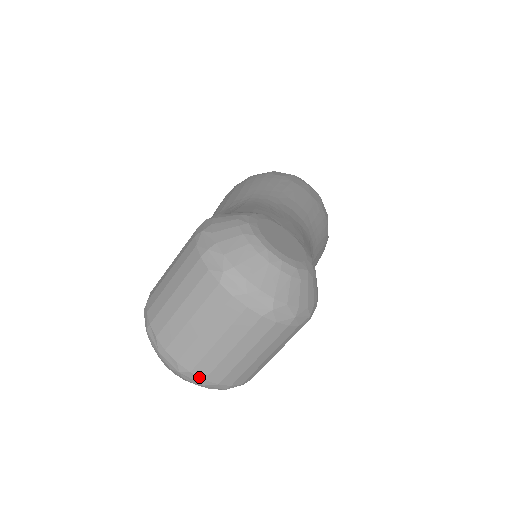
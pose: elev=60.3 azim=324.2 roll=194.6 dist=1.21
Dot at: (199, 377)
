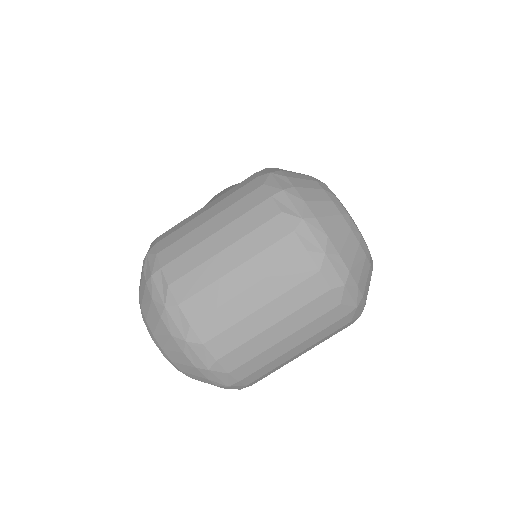
Dot at: (211, 355)
